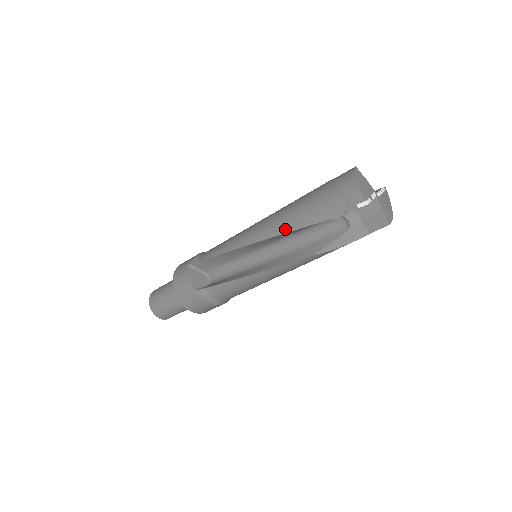
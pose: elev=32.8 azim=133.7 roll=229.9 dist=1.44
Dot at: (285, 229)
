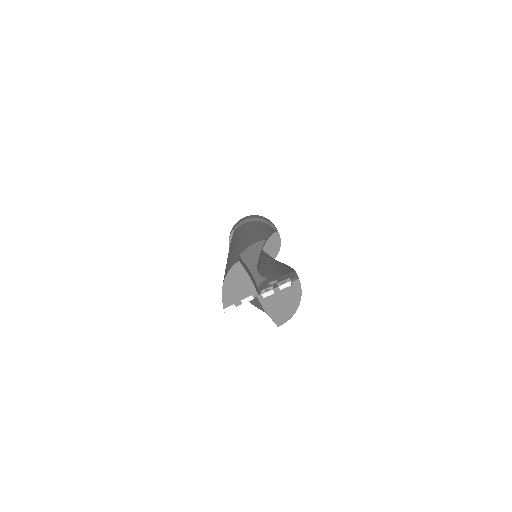
Dot at: occluded
